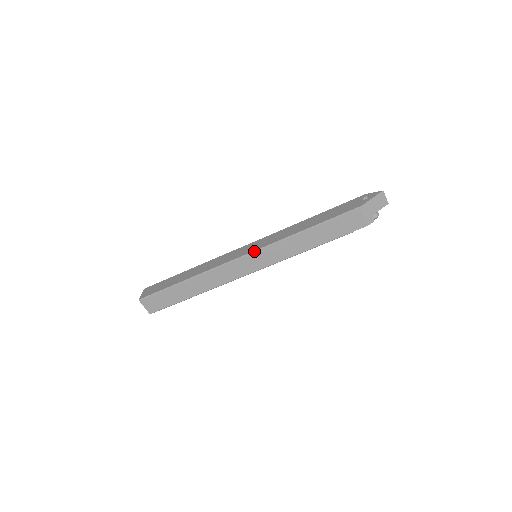
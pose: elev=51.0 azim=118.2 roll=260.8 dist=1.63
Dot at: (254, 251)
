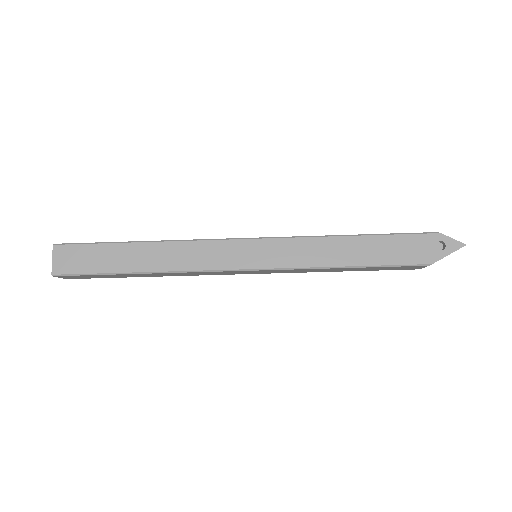
Dot at: (263, 269)
